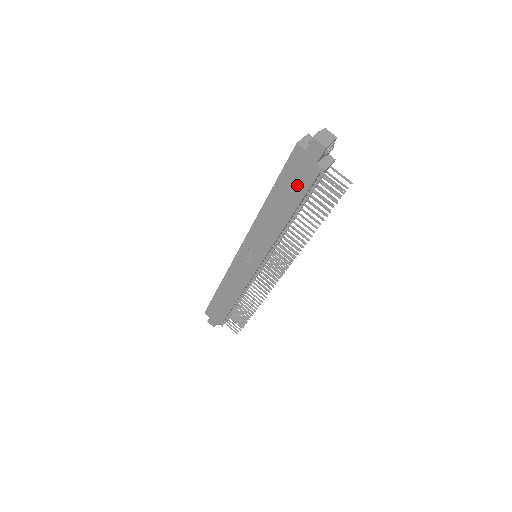
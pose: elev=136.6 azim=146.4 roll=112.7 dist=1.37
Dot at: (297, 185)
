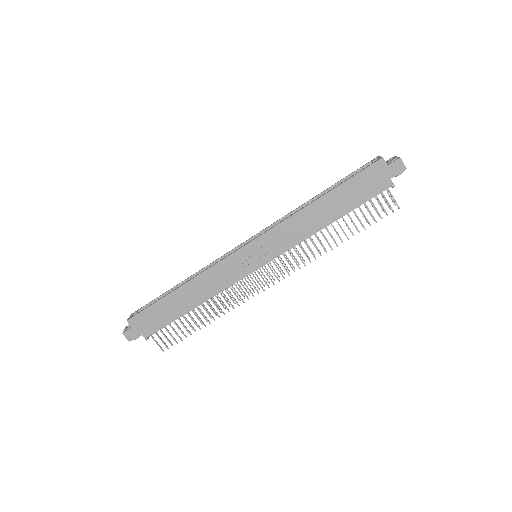
Dot at: (361, 192)
